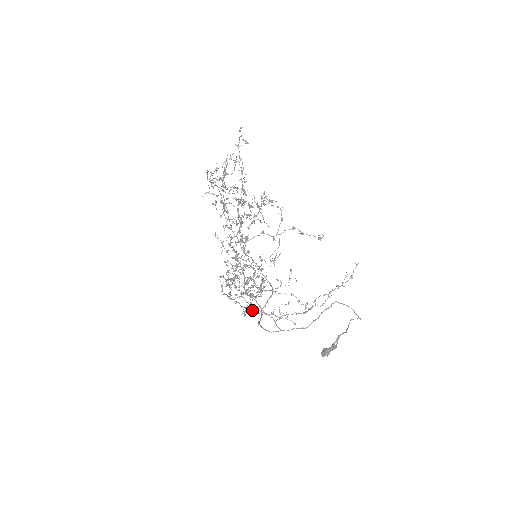
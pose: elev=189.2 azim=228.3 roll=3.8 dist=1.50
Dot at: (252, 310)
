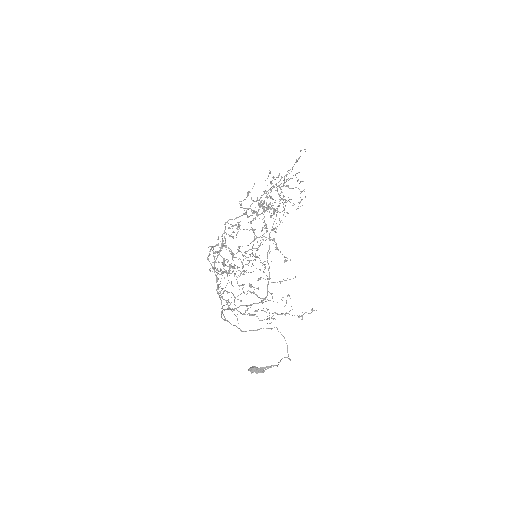
Dot at: (234, 300)
